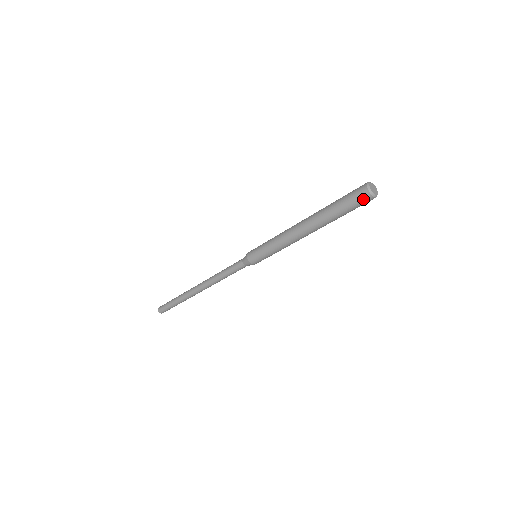
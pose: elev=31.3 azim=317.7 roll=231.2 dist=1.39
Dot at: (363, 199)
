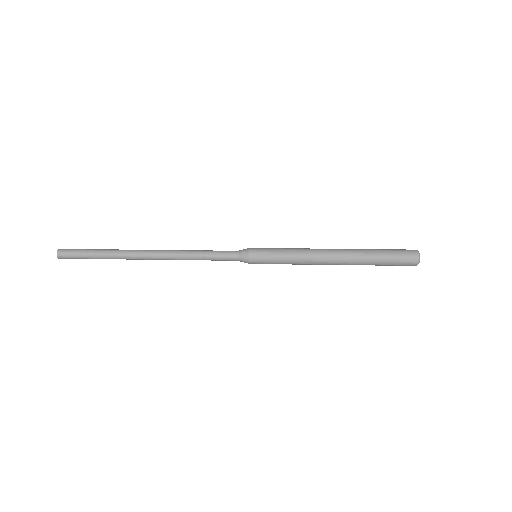
Dot at: occluded
